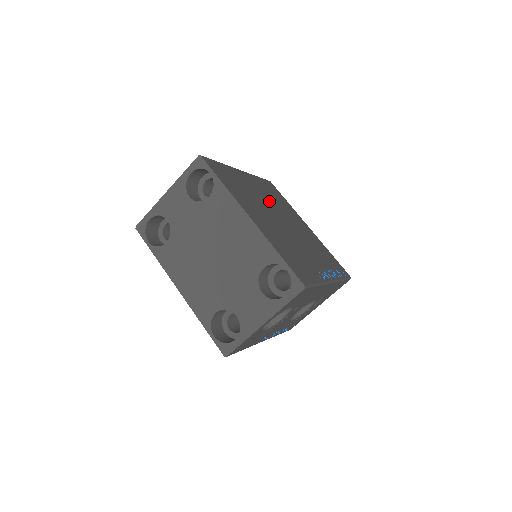
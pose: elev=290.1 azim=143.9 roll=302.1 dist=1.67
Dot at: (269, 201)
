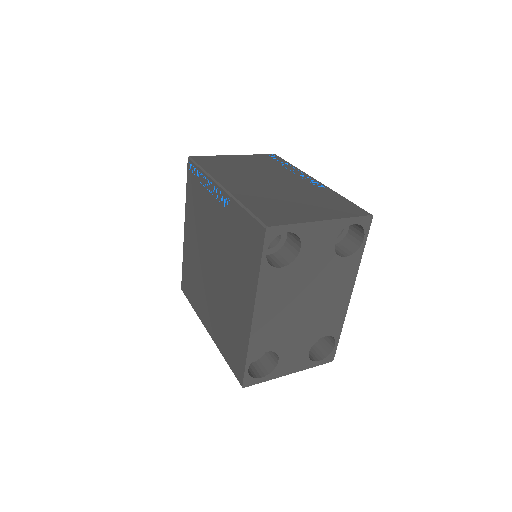
Dot at: occluded
